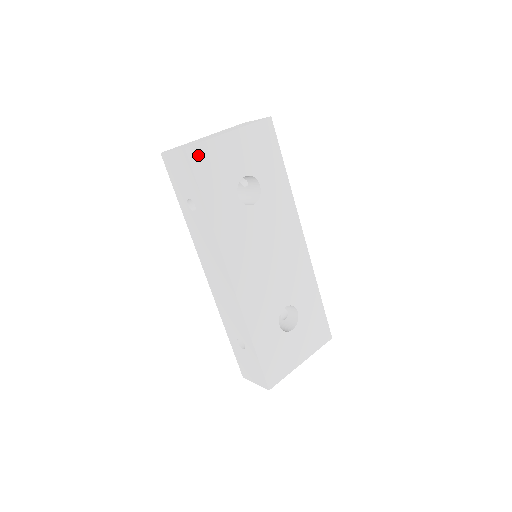
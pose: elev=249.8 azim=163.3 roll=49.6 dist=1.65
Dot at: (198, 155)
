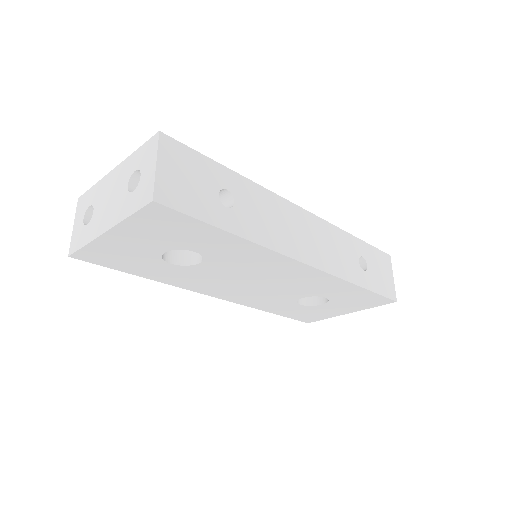
Dot at: (88, 256)
